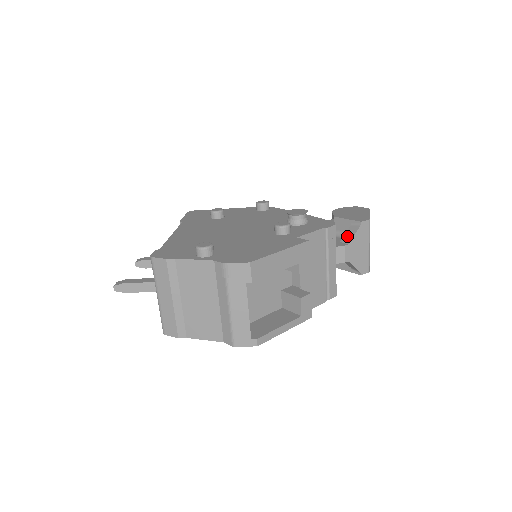
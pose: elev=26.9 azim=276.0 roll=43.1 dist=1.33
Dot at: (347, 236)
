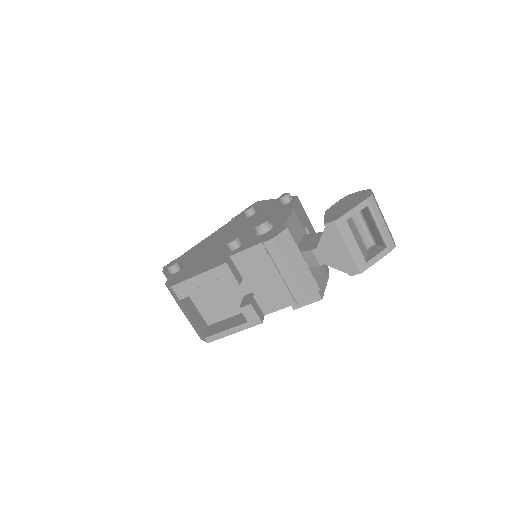
Dot at: occluded
